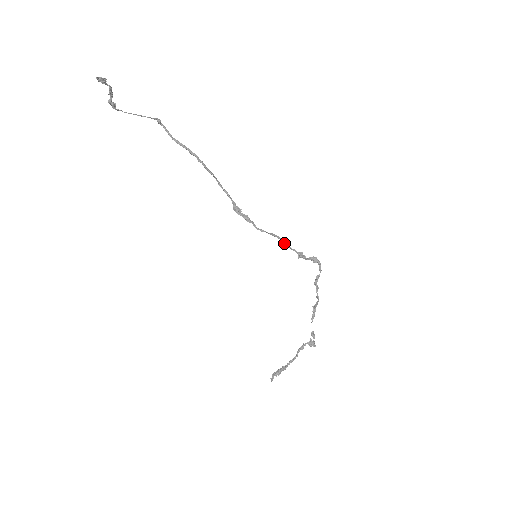
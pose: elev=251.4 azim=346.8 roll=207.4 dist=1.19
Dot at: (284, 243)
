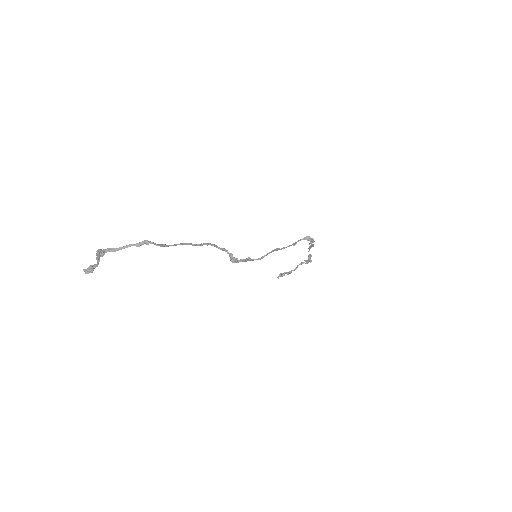
Dot at: (279, 249)
